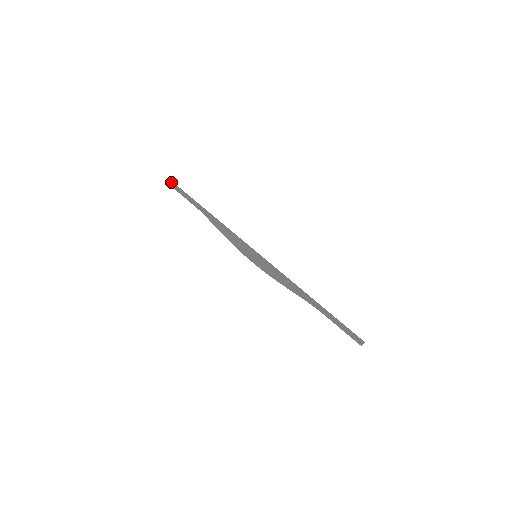
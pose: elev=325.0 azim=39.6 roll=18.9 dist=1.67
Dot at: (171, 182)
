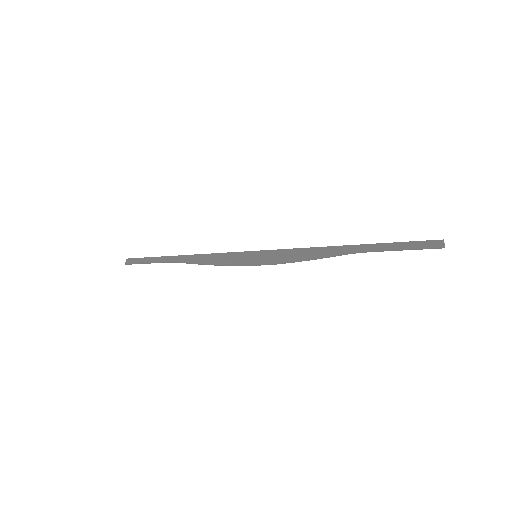
Dot at: (129, 260)
